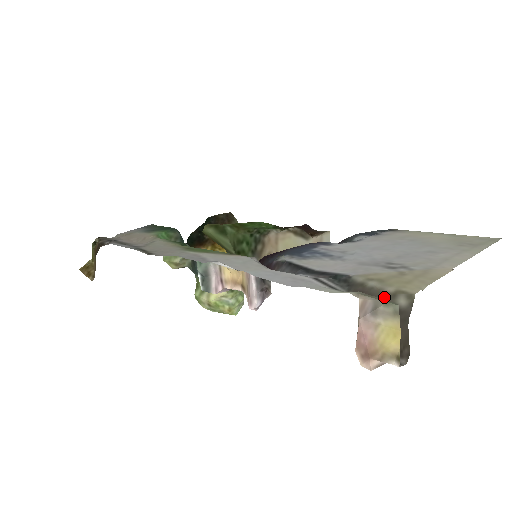
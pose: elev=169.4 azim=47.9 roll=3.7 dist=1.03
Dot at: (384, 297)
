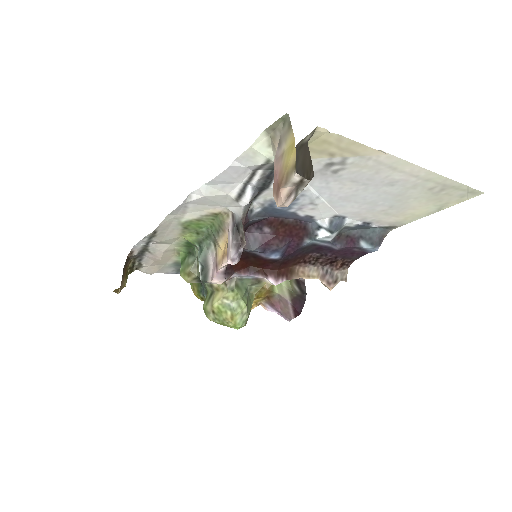
Dot at: (297, 145)
